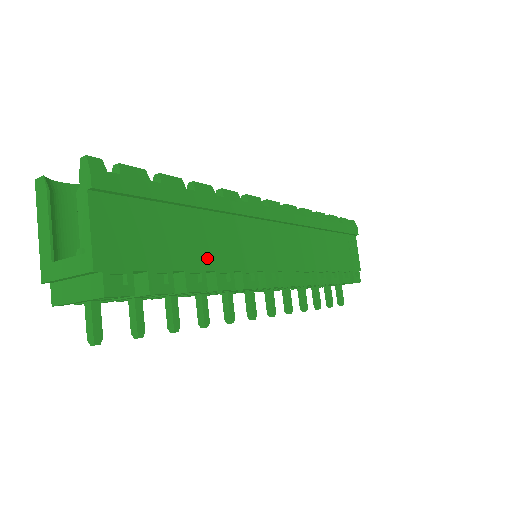
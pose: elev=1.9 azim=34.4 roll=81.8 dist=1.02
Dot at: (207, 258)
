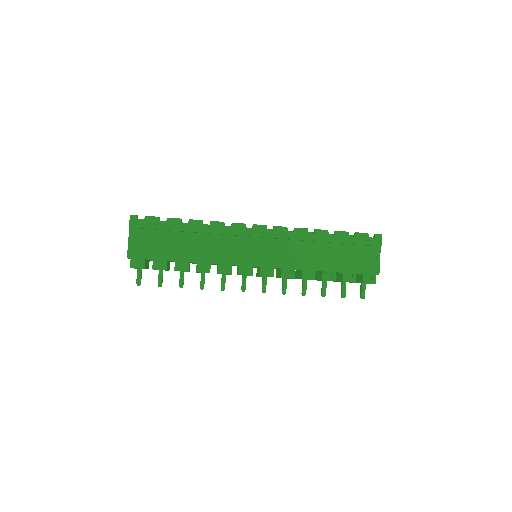
Dot at: (192, 256)
